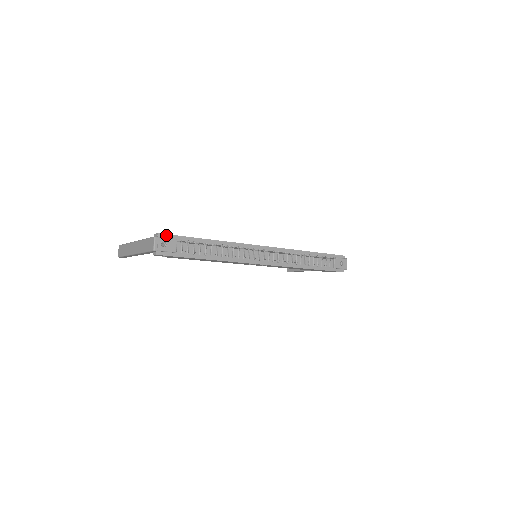
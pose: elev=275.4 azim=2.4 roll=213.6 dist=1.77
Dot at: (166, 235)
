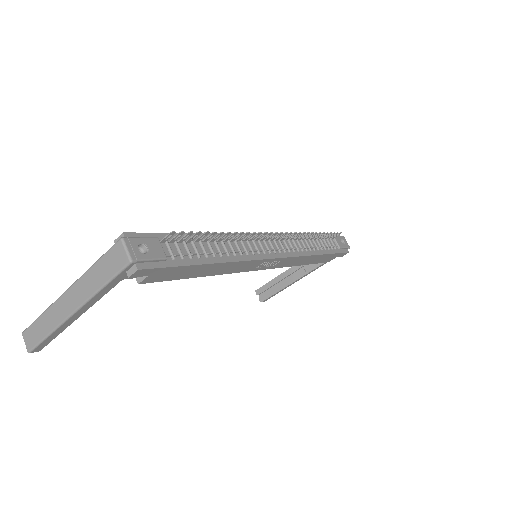
Dot at: (137, 234)
